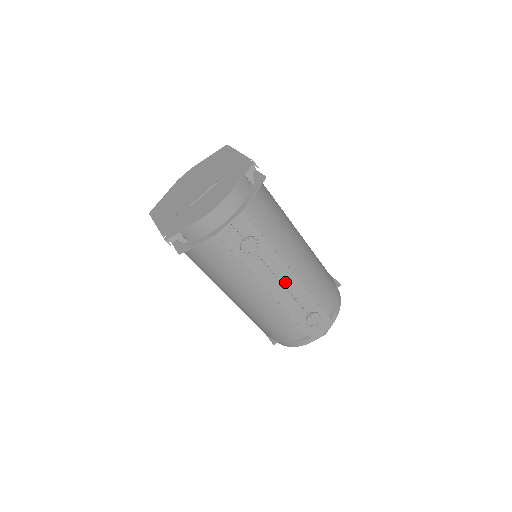
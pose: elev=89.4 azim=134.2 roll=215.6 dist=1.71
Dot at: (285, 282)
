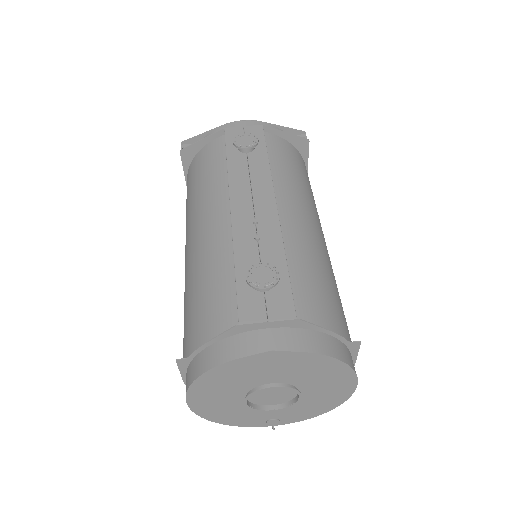
Dot at: (259, 208)
